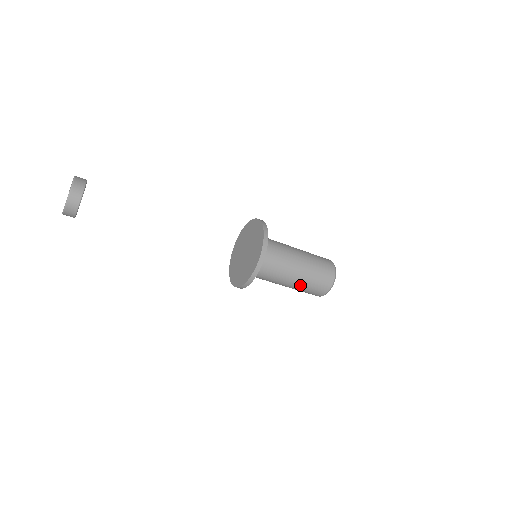
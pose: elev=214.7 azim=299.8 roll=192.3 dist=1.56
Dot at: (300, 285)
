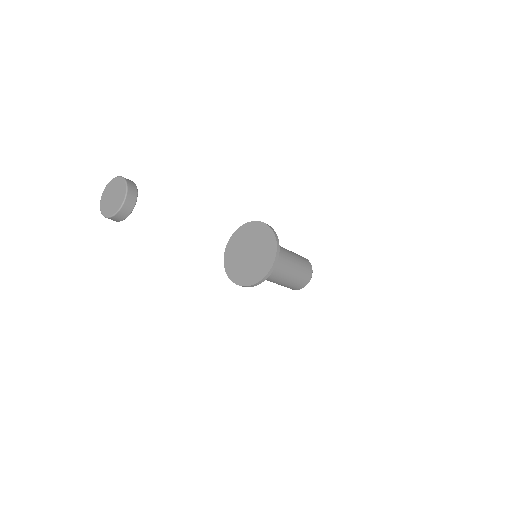
Dot at: (296, 272)
